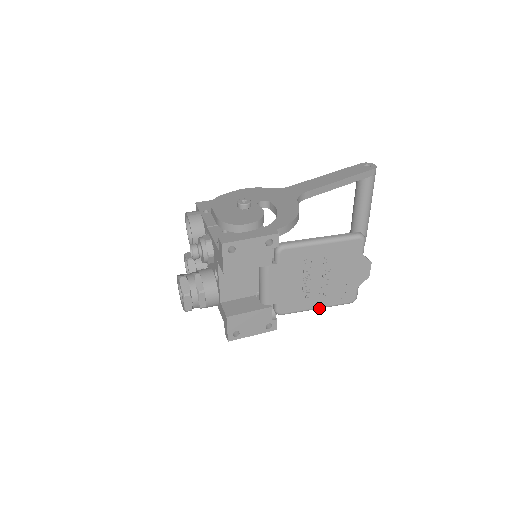
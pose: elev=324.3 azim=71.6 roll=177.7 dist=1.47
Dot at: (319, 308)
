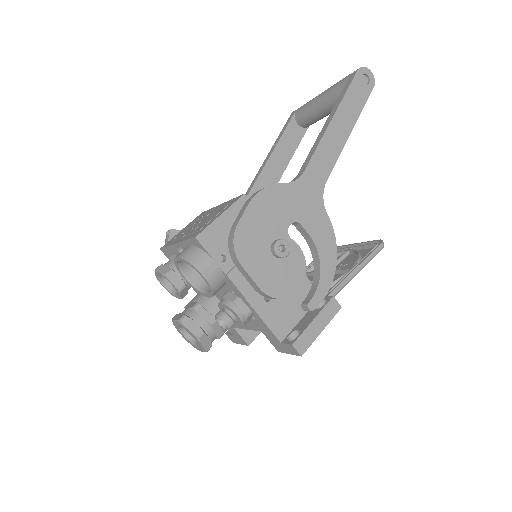
Dot at: occluded
